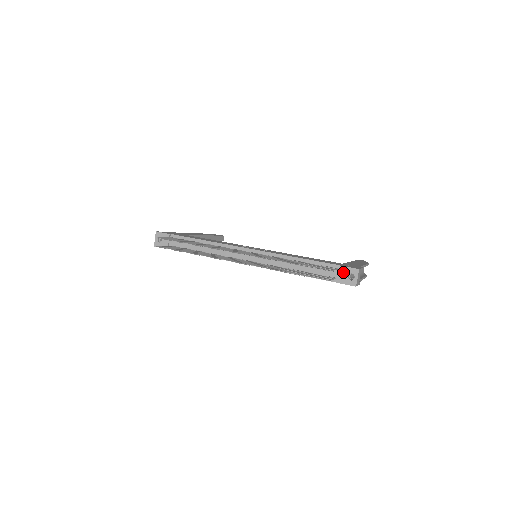
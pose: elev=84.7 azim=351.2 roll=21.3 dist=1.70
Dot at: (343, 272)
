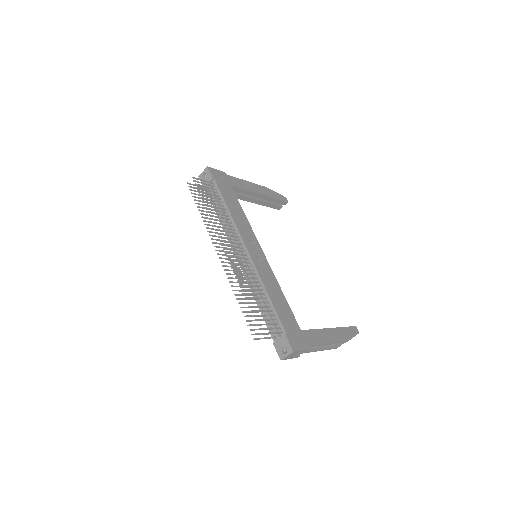
Dot at: (282, 340)
